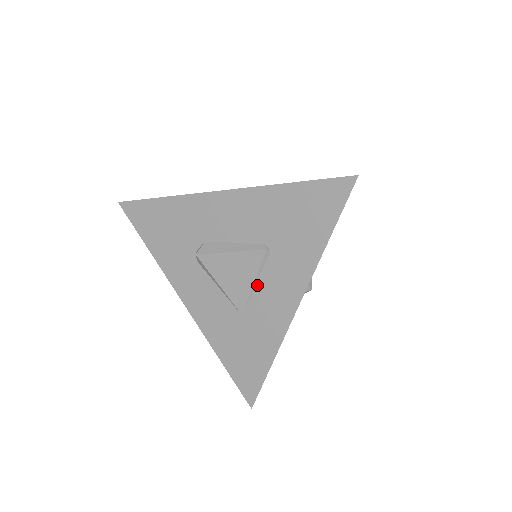
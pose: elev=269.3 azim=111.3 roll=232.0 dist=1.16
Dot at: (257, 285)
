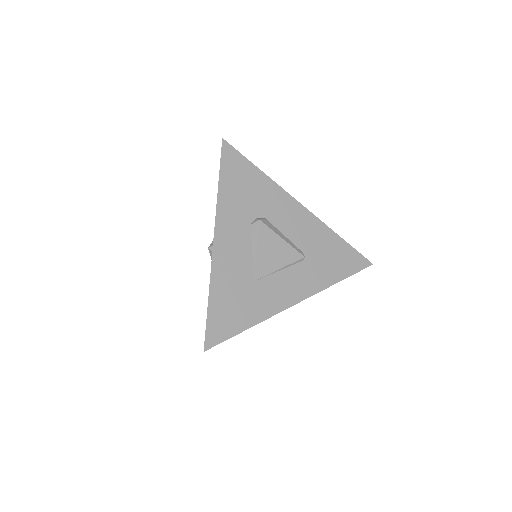
Dot at: (280, 271)
